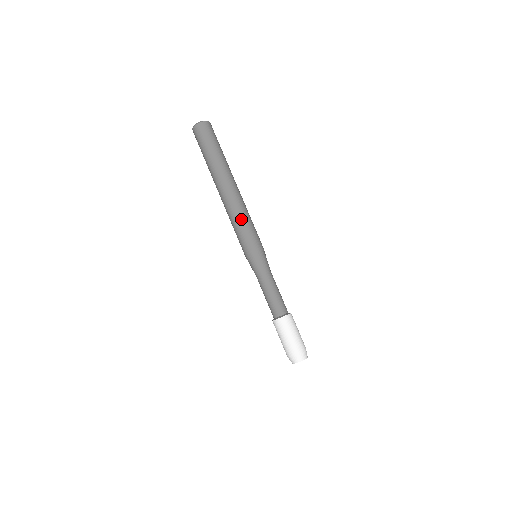
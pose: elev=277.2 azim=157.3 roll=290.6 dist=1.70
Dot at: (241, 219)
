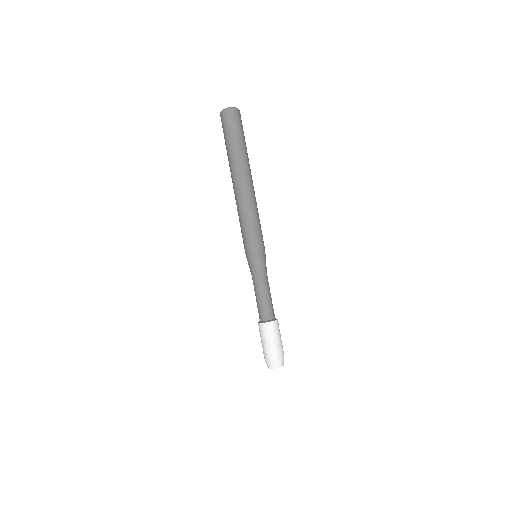
Dot at: (247, 217)
